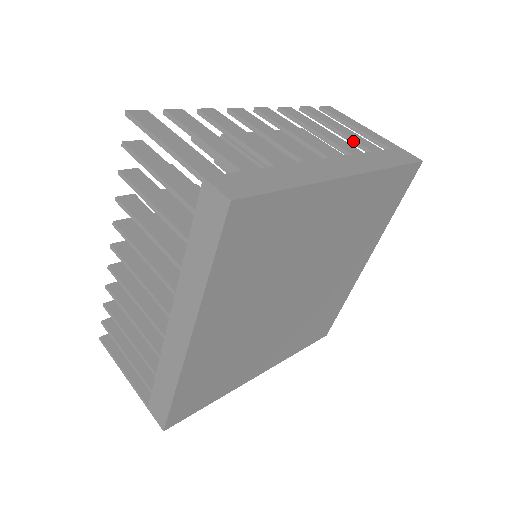
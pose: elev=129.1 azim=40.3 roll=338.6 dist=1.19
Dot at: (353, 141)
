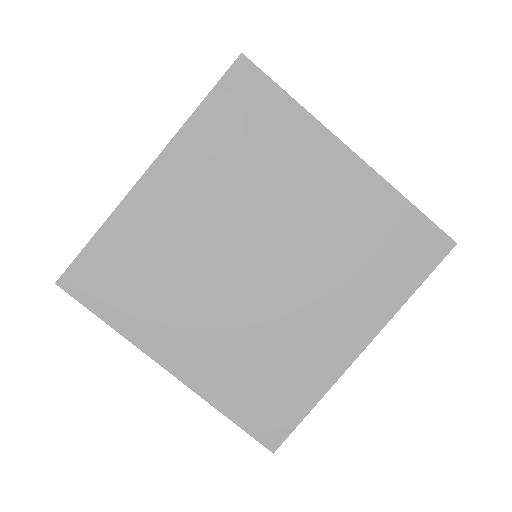
Dot at: occluded
